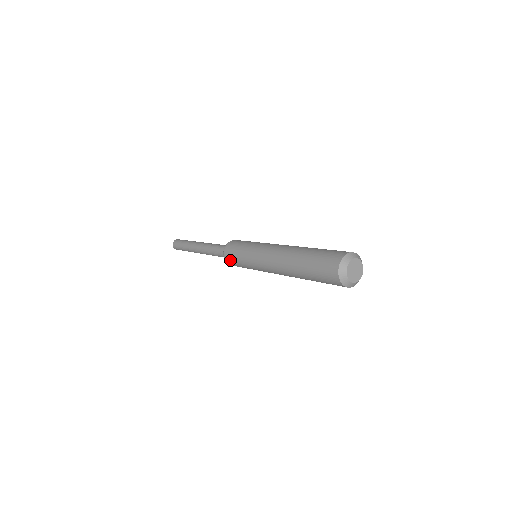
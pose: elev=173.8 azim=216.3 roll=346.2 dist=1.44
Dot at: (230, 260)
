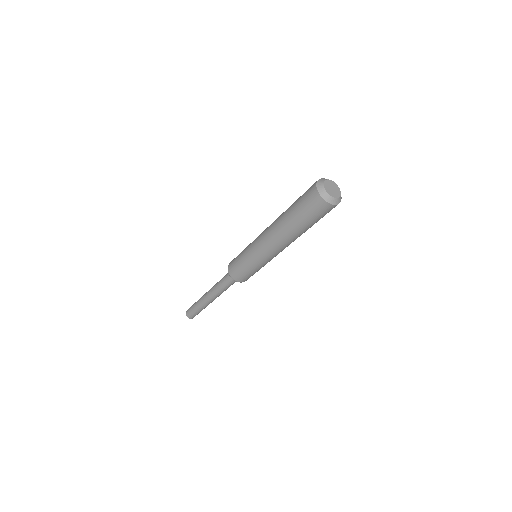
Dot at: (237, 275)
